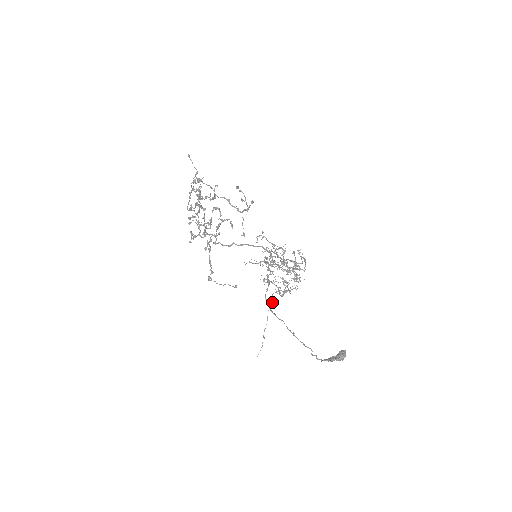
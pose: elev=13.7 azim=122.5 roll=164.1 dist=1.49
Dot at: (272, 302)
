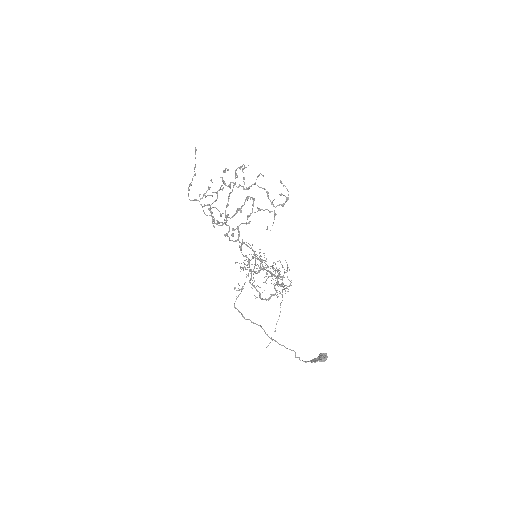
Dot at: occluded
